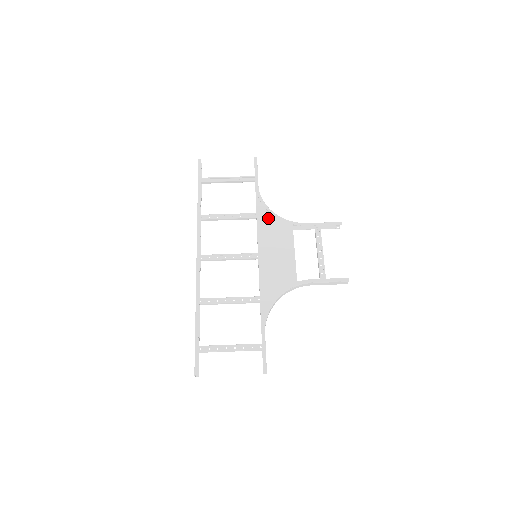
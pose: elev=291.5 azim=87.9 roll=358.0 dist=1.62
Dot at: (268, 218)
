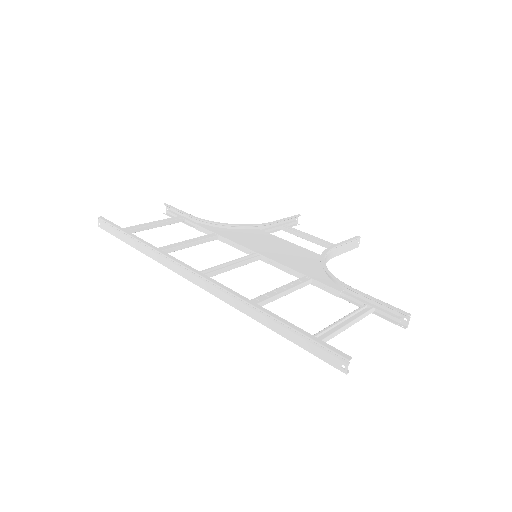
Dot at: (230, 232)
